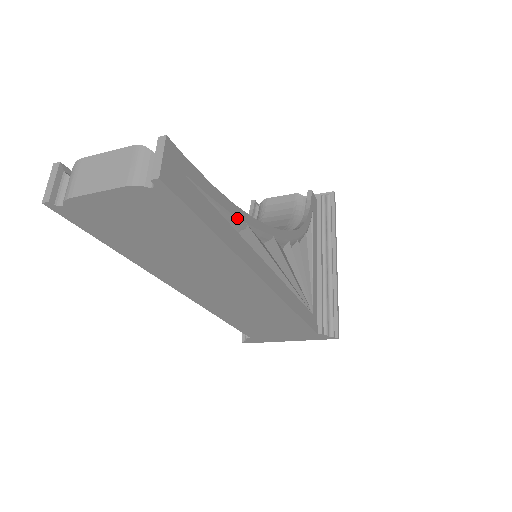
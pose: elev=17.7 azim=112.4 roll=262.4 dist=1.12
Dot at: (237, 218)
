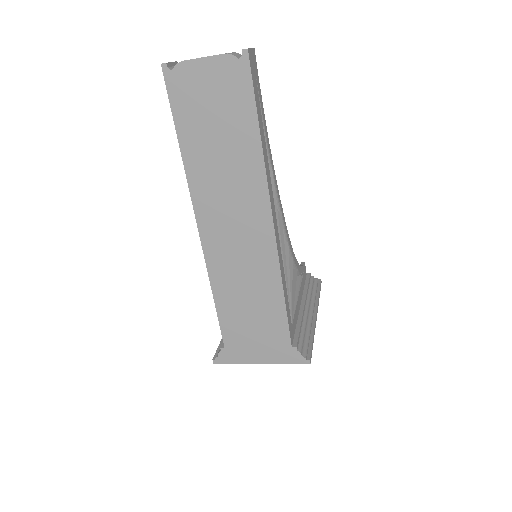
Dot at: (268, 151)
